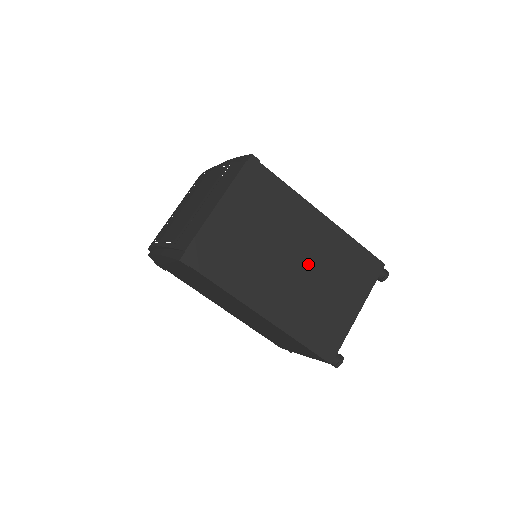
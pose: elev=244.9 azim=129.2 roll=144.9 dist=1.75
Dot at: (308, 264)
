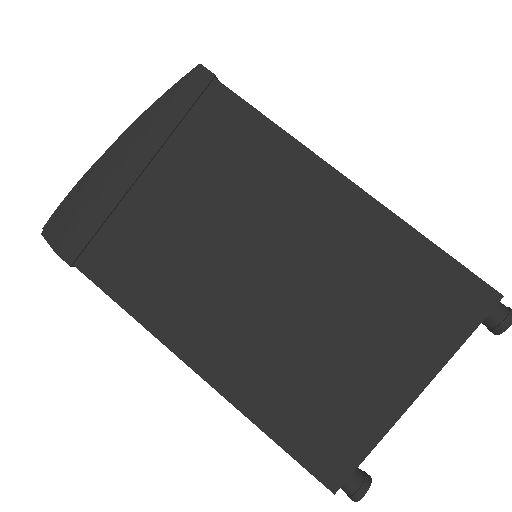
Dot at: occluded
